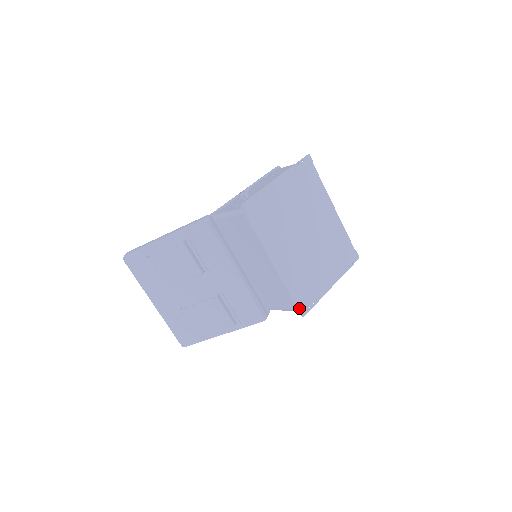
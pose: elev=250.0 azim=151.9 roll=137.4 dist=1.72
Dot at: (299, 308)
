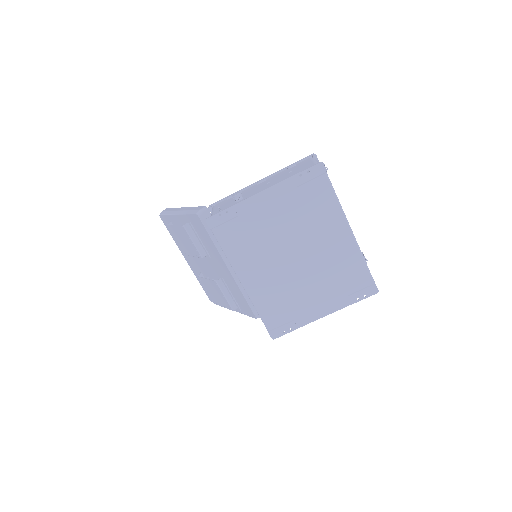
Dot at: (269, 330)
